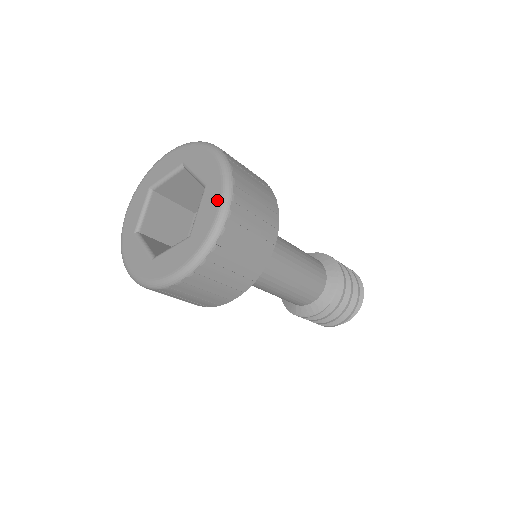
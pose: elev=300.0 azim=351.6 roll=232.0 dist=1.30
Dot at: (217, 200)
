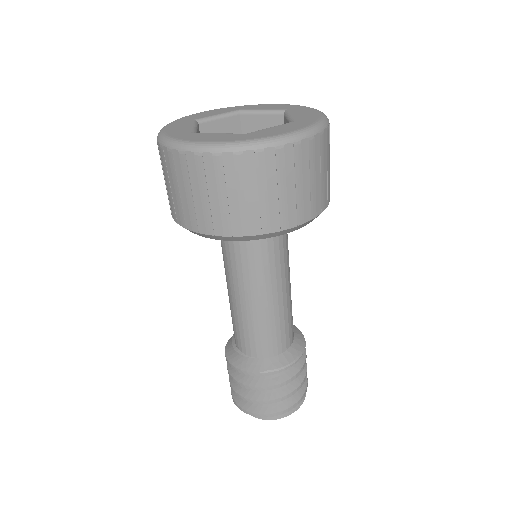
Dot at: (312, 110)
